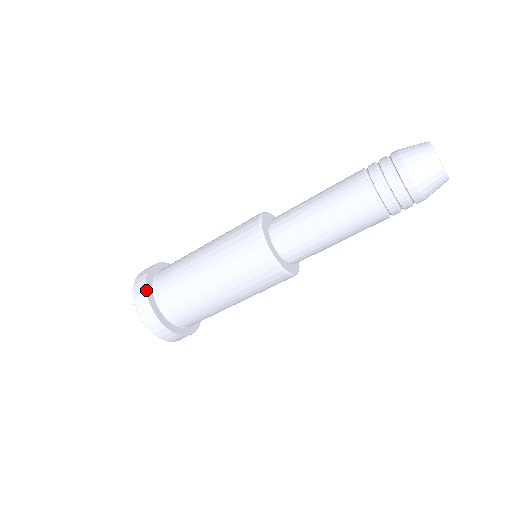
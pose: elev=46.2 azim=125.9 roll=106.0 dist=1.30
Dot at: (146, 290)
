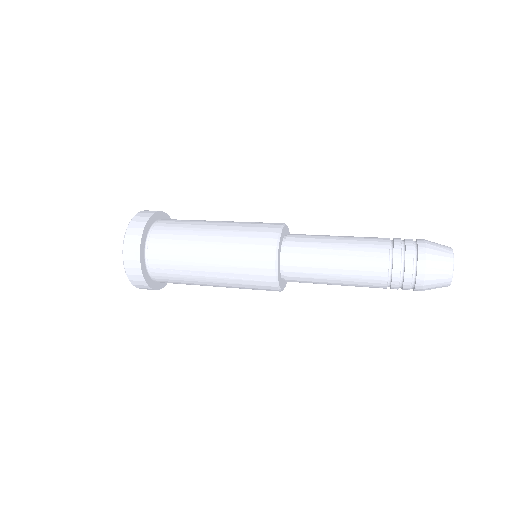
Dot at: (140, 258)
